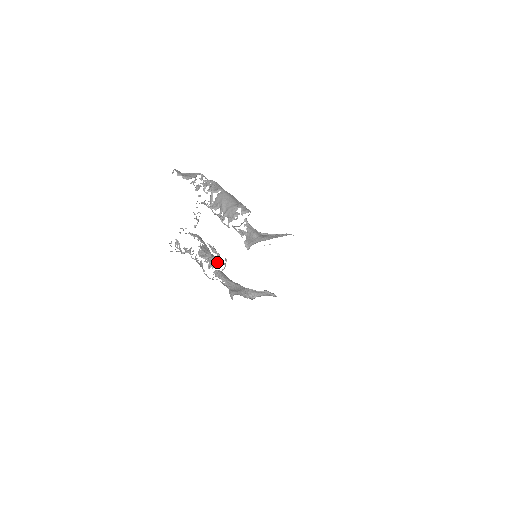
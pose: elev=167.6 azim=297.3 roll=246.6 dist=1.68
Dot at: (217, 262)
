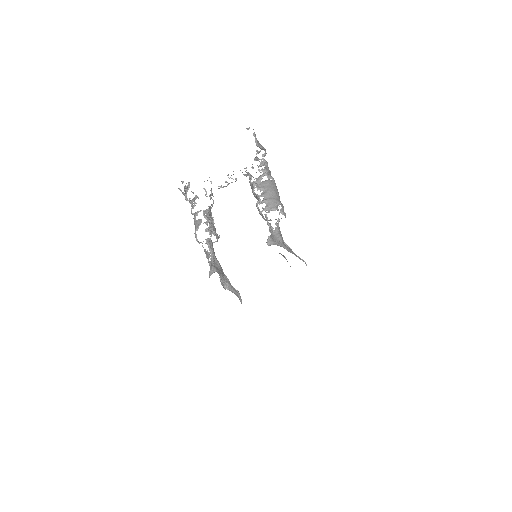
Dot at: occluded
